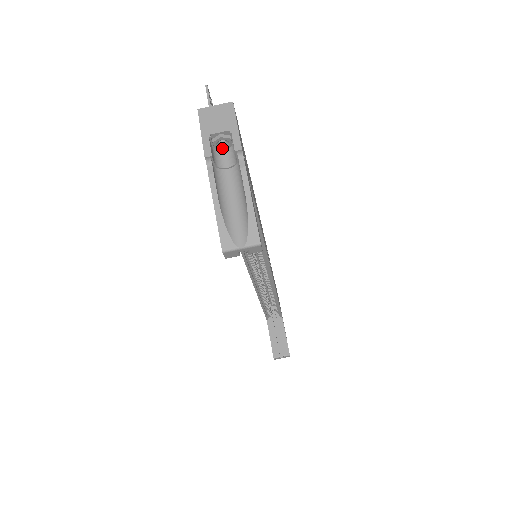
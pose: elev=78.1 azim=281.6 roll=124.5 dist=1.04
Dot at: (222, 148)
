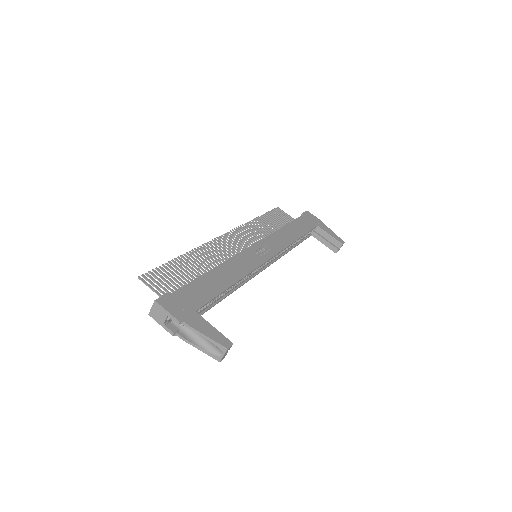
Dot at: occluded
